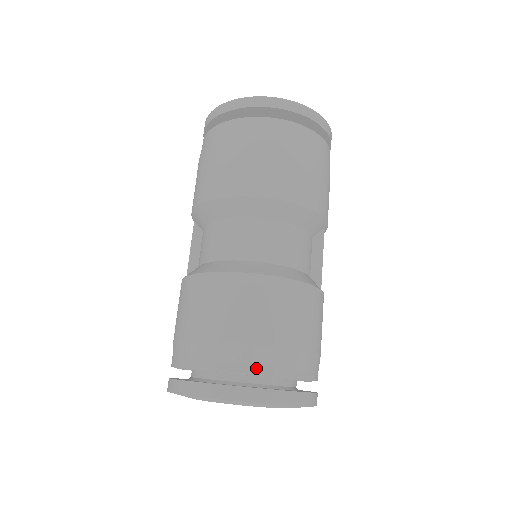
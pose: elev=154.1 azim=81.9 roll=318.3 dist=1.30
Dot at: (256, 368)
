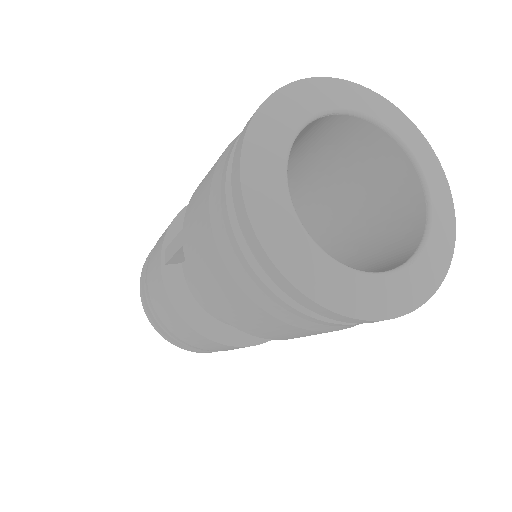
Dot at: occluded
